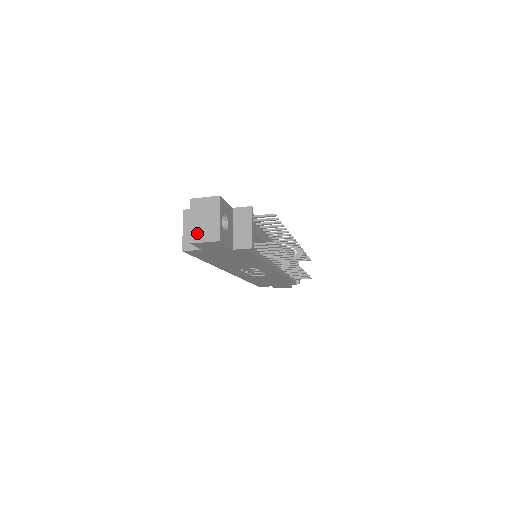
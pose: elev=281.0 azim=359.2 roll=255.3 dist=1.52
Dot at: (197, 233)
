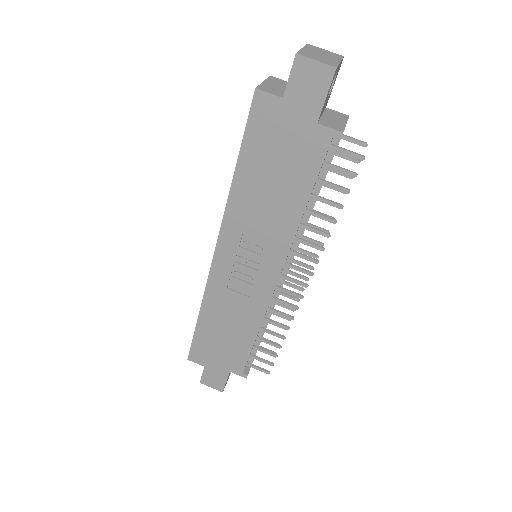
Dot at: (308, 54)
